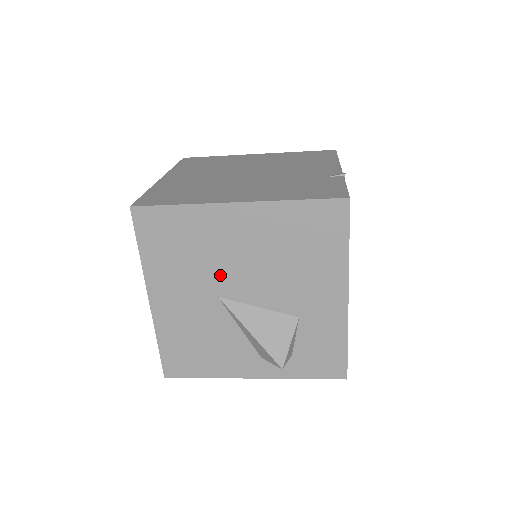
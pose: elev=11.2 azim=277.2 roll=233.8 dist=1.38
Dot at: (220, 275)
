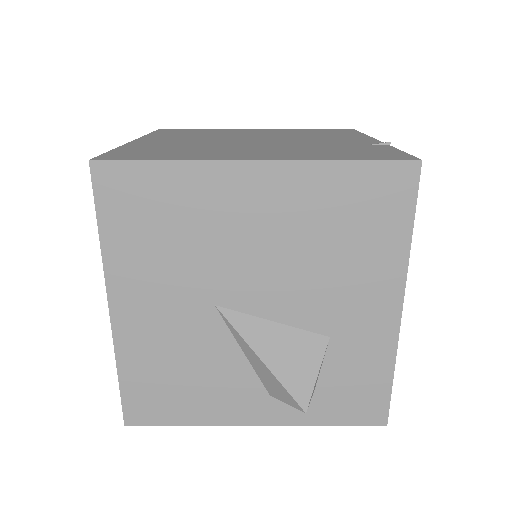
Dot at: (220, 272)
